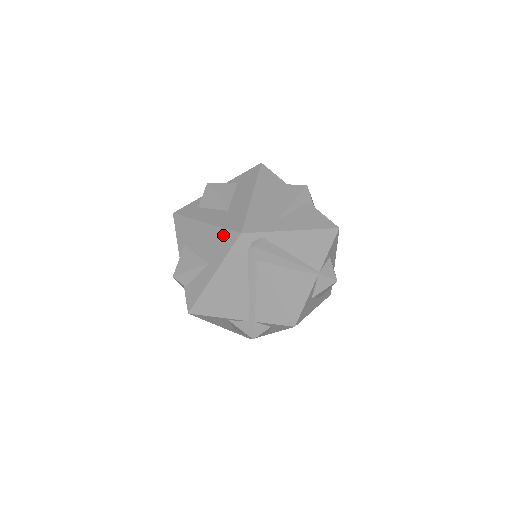
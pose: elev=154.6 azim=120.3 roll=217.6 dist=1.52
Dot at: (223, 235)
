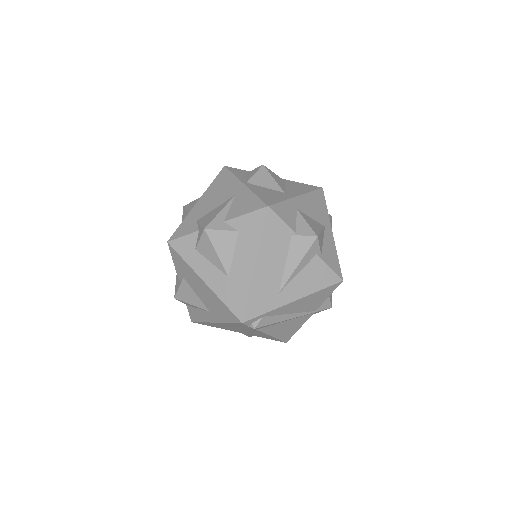
Dot at: (224, 308)
